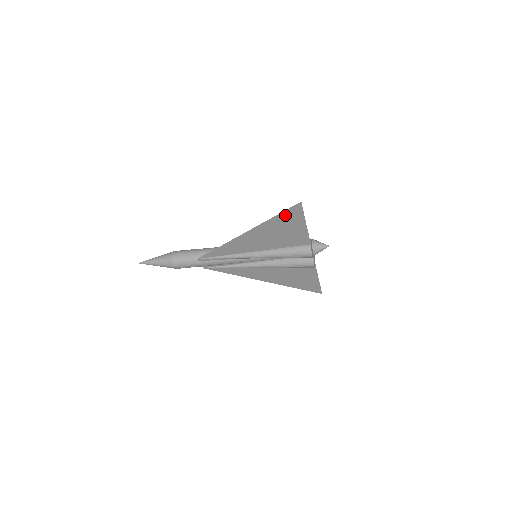
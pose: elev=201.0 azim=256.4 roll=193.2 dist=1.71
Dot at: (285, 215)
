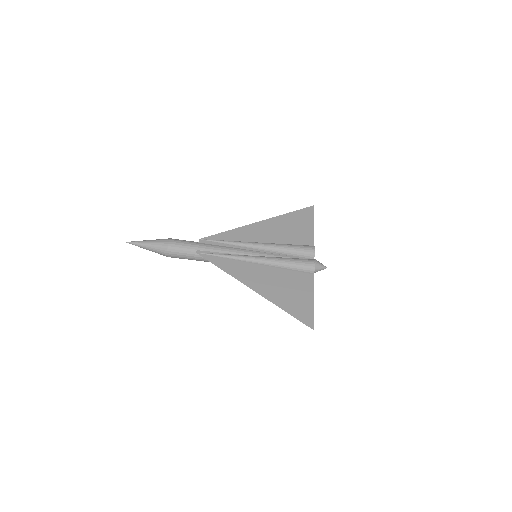
Dot at: (299, 214)
